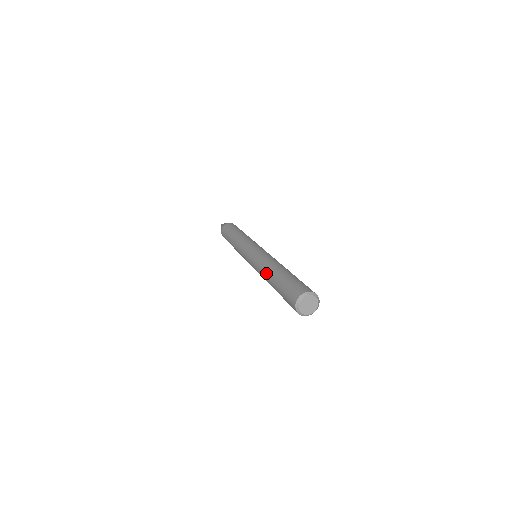
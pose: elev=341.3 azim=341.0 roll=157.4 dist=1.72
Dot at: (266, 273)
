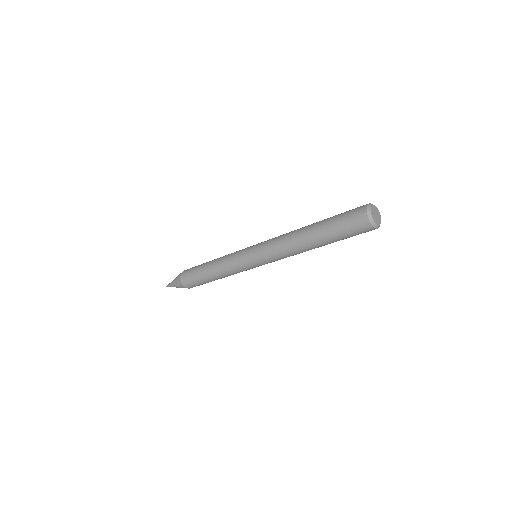
Dot at: (298, 231)
